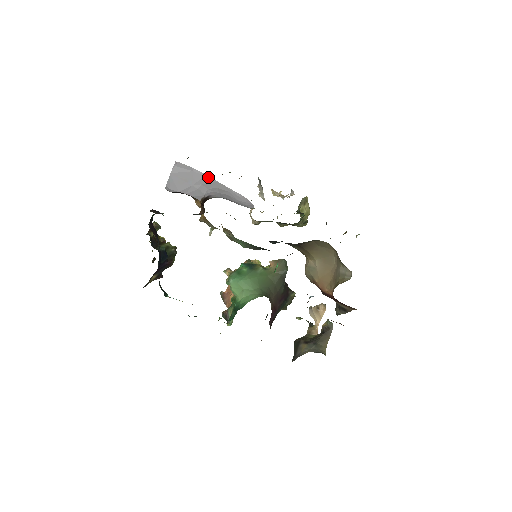
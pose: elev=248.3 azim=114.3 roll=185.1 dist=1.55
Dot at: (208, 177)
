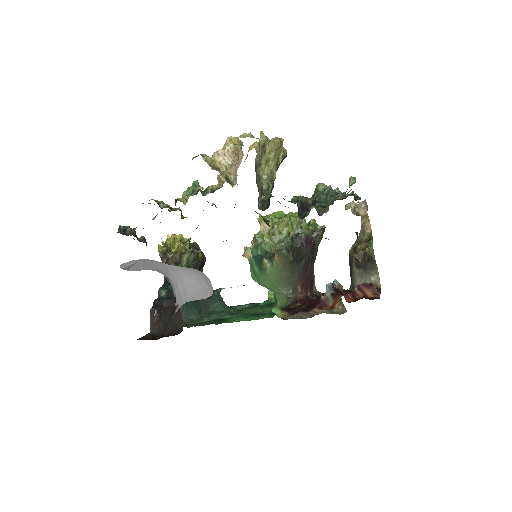
Dot at: (154, 261)
